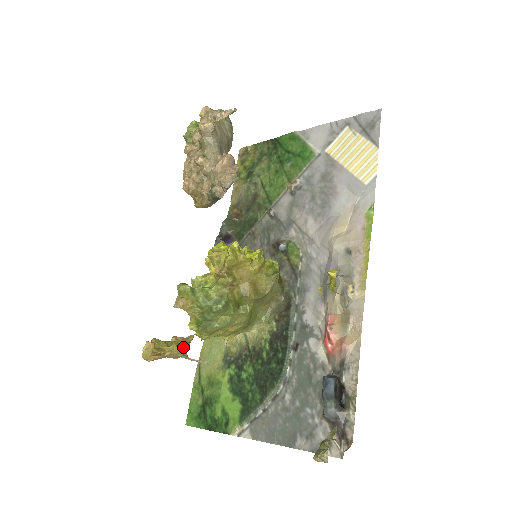
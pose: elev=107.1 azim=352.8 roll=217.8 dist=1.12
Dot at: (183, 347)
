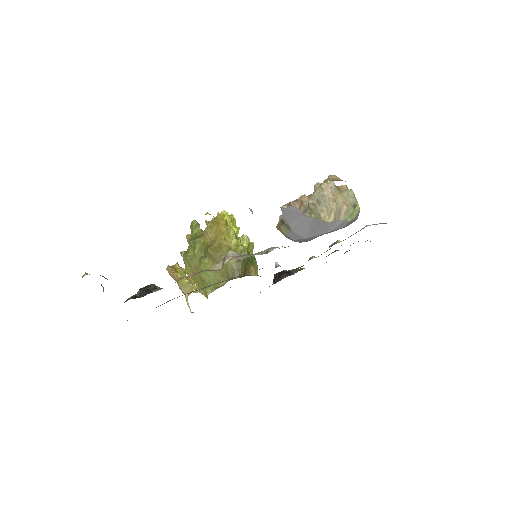
Dot at: occluded
